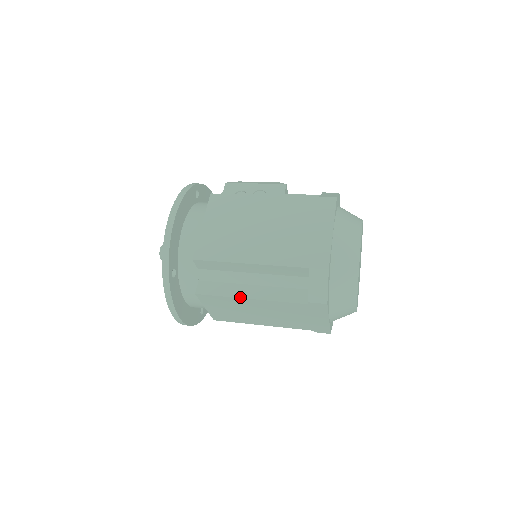
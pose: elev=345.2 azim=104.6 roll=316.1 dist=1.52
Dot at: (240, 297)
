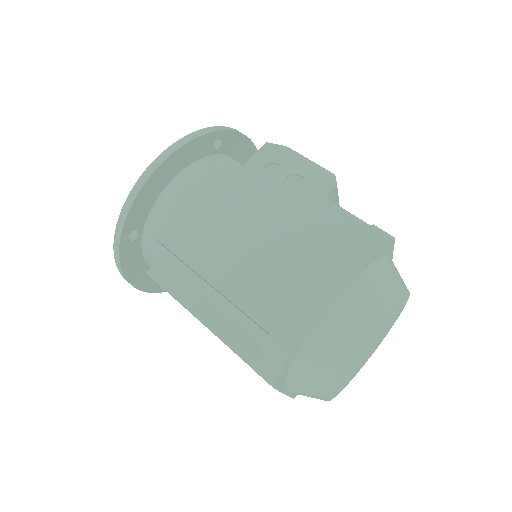
Dot at: (188, 309)
